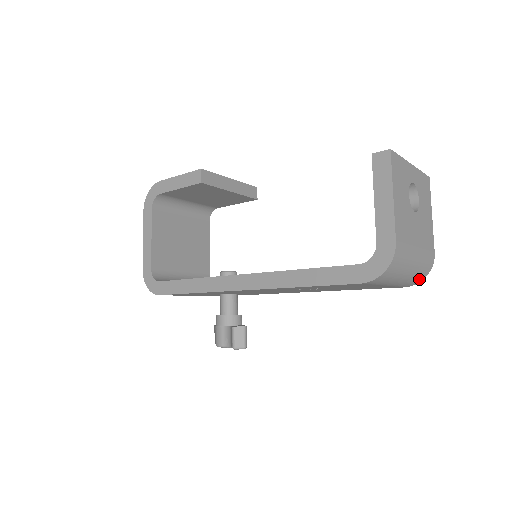
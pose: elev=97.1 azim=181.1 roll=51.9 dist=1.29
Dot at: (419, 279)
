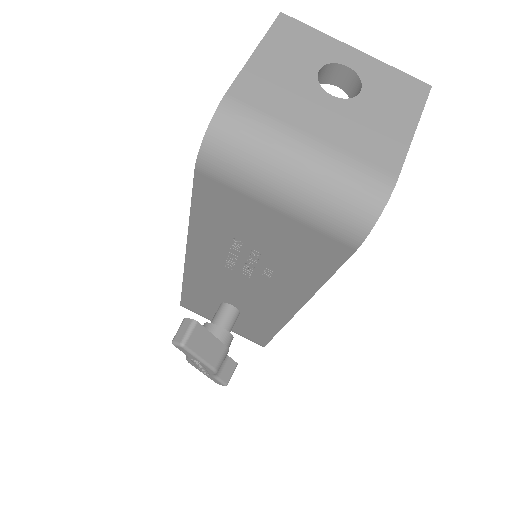
Dot at: (357, 217)
